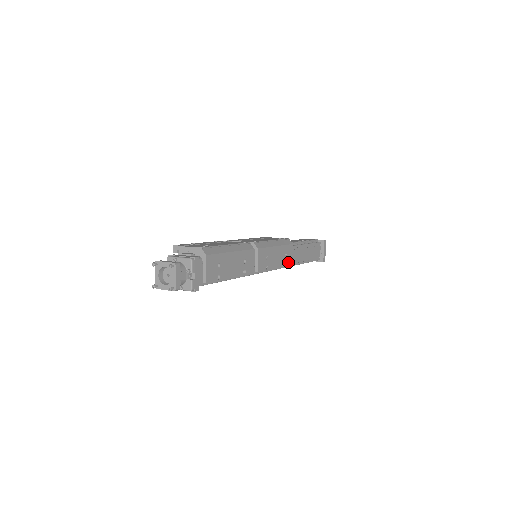
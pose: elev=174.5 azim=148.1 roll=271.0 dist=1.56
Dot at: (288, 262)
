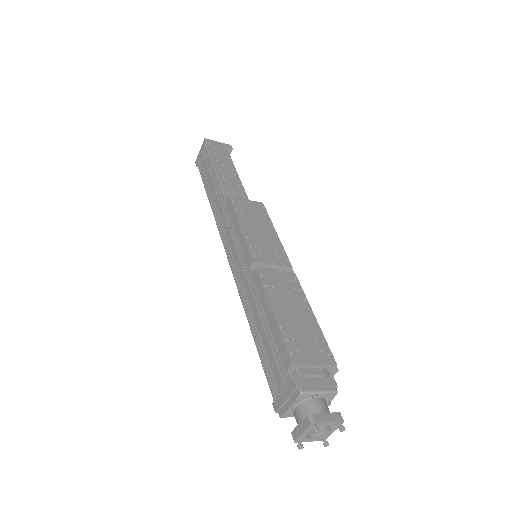
Dot at: occluded
